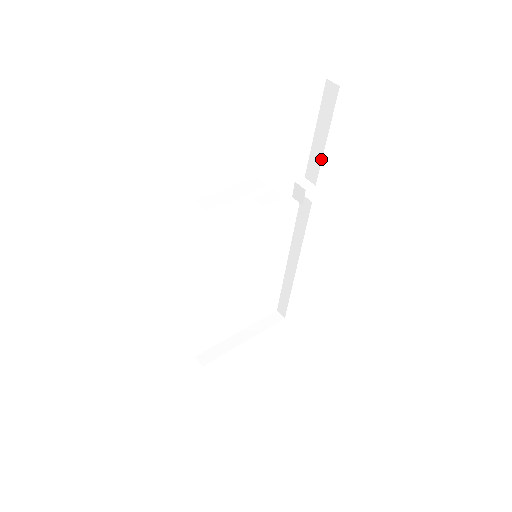
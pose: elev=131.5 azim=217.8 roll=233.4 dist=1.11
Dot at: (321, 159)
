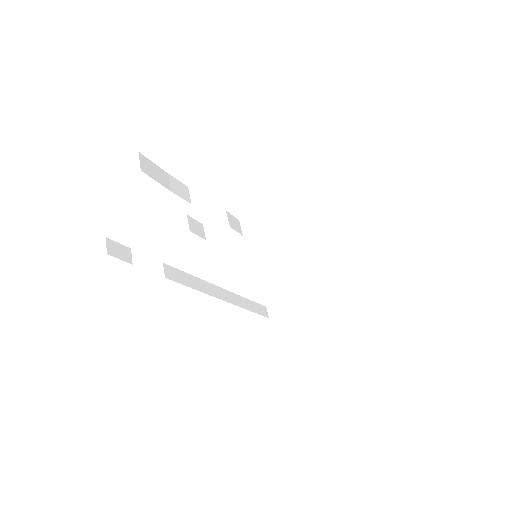
Dot at: occluded
